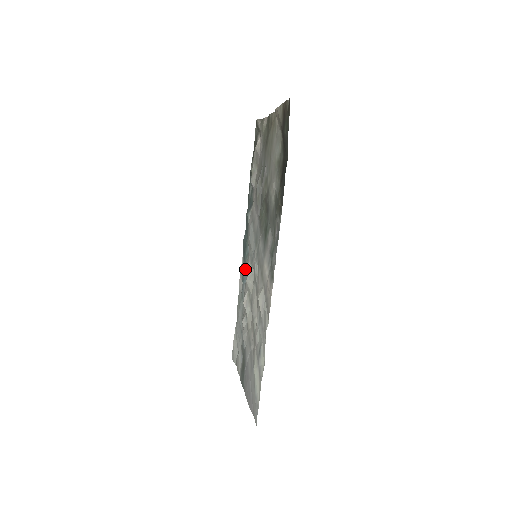
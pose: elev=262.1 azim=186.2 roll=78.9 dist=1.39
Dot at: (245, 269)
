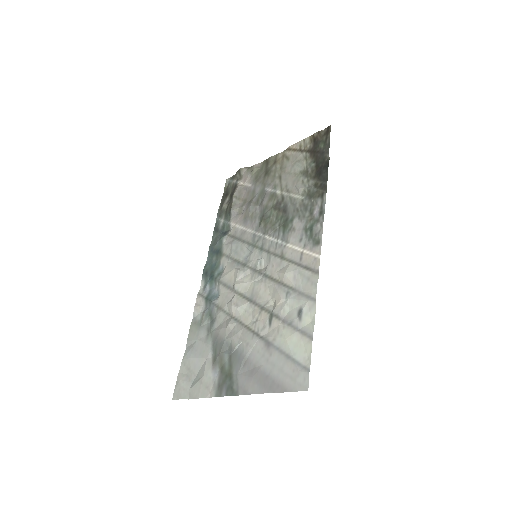
Dot at: (213, 288)
